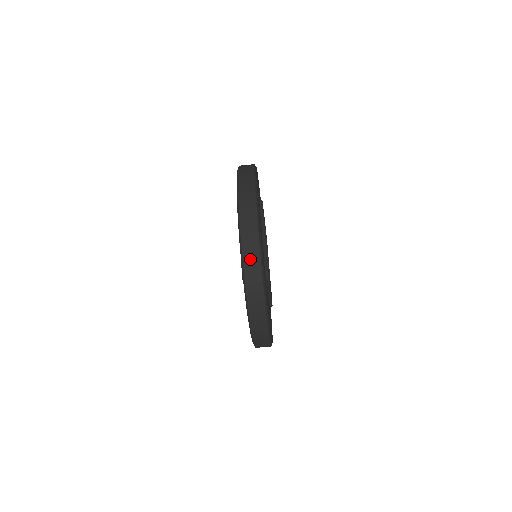
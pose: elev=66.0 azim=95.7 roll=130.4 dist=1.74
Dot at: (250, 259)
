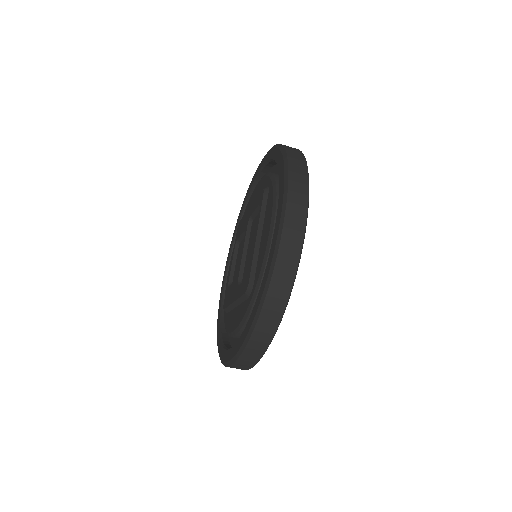
Dot at: (280, 282)
